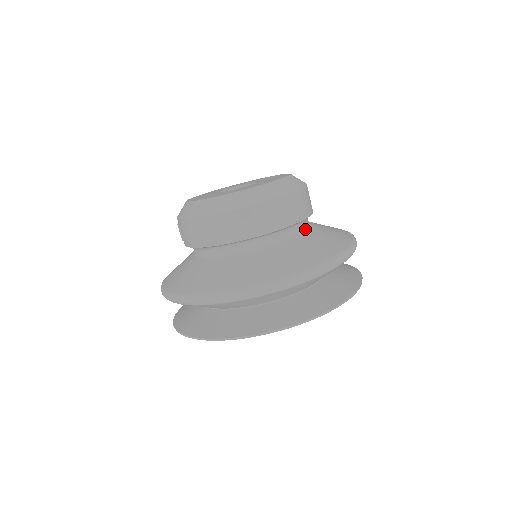
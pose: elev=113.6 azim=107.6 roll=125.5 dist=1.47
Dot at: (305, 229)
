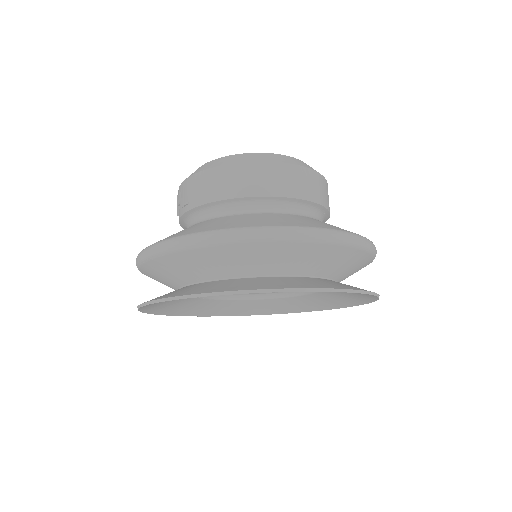
Dot at: (316, 219)
